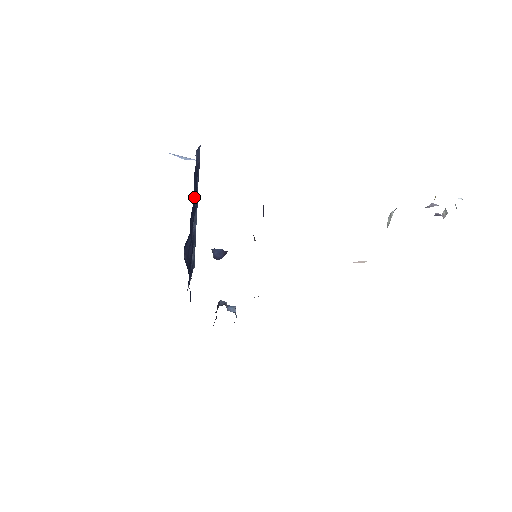
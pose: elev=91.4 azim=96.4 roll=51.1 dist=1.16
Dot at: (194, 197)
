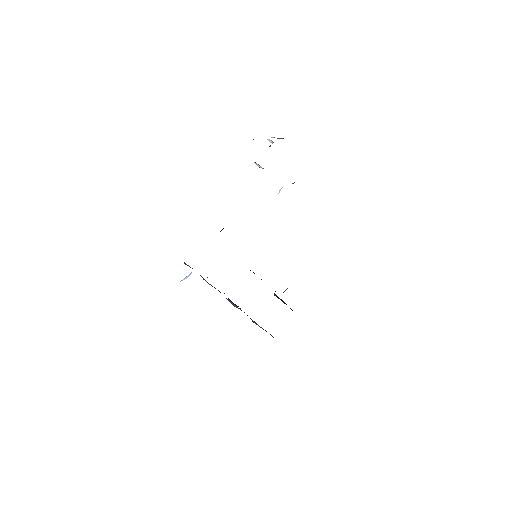
Dot at: occluded
